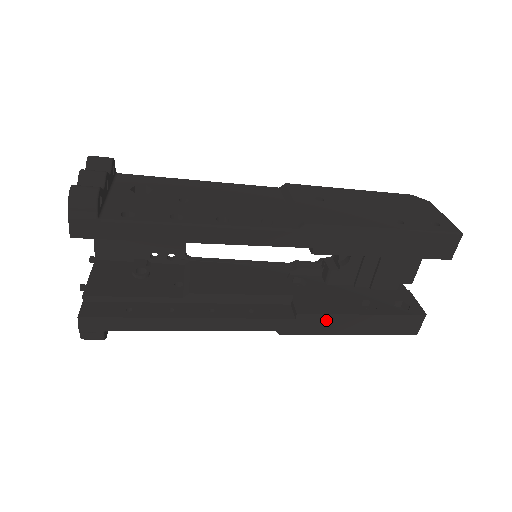
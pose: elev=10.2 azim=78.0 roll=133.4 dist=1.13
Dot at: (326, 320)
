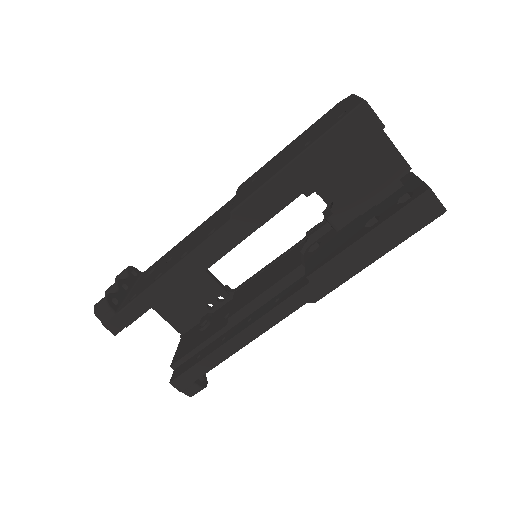
Dot at: (337, 264)
